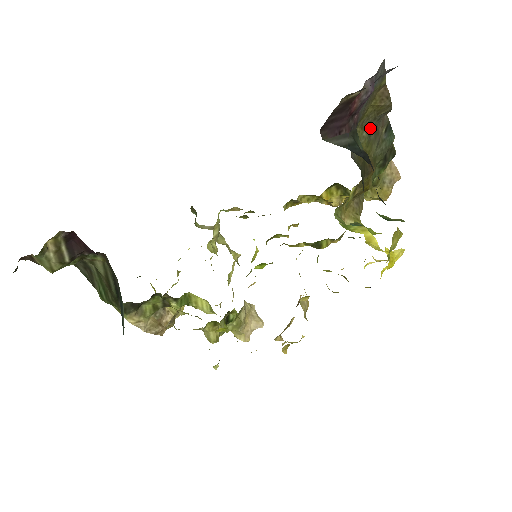
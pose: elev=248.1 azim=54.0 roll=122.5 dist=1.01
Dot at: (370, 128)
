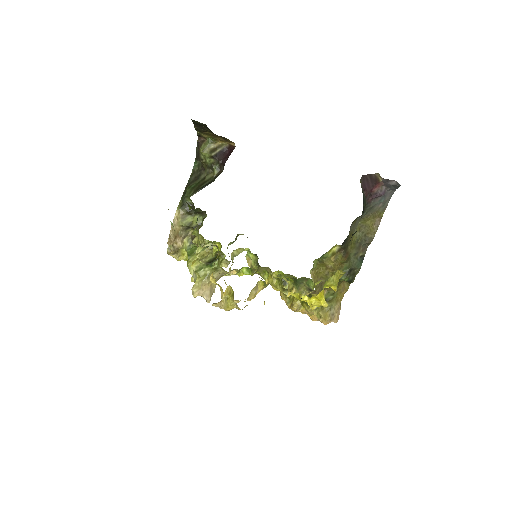
Dot at: (360, 237)
